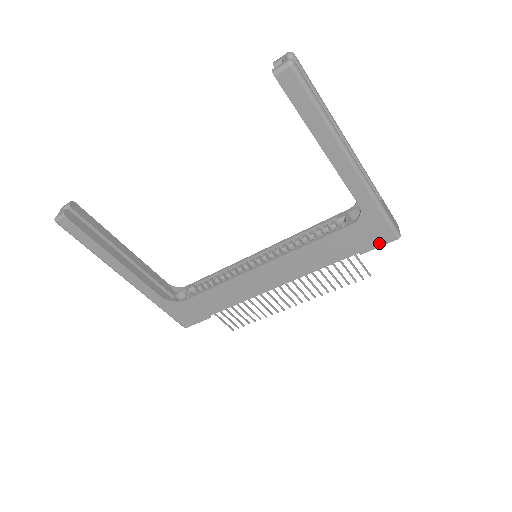
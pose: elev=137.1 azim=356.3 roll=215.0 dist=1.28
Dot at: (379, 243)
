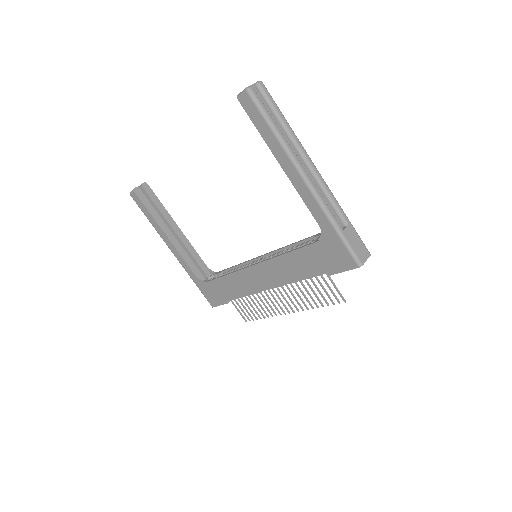
Dot at: (343, 267)
